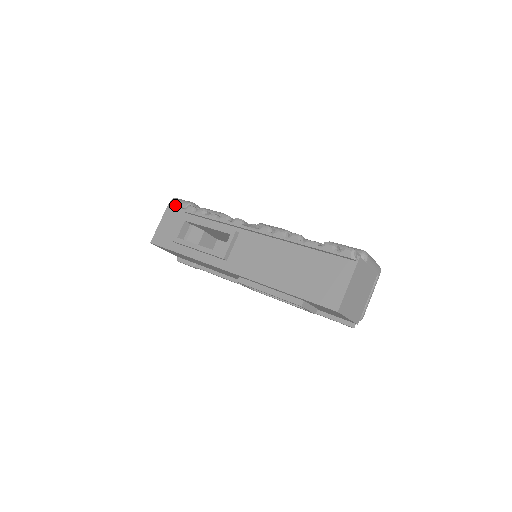
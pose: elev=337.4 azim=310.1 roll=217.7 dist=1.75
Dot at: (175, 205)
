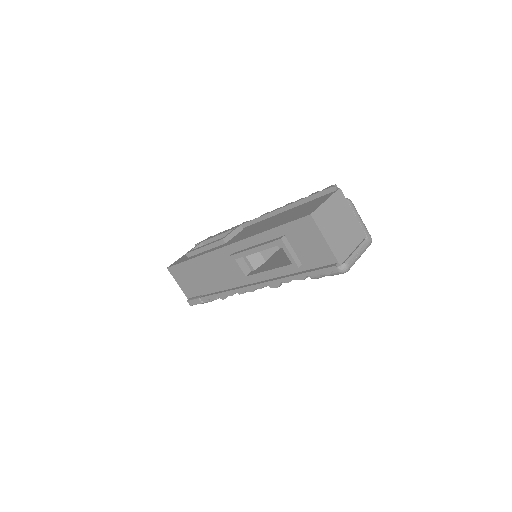
Dot at: occluded
